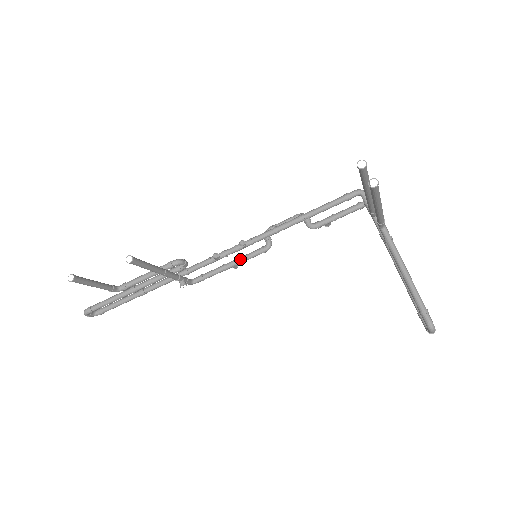
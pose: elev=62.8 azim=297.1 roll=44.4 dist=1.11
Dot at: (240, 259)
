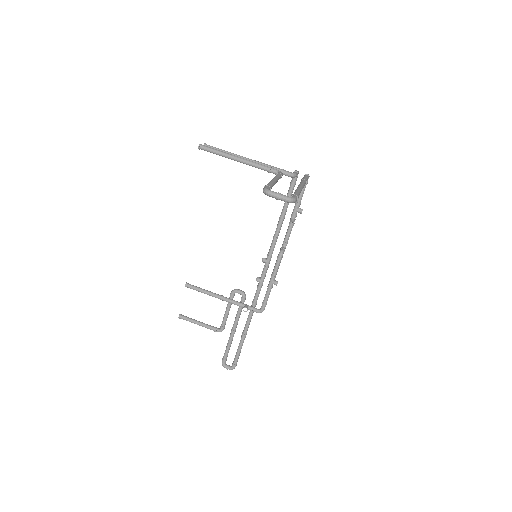
Dot at: (272, 274)
